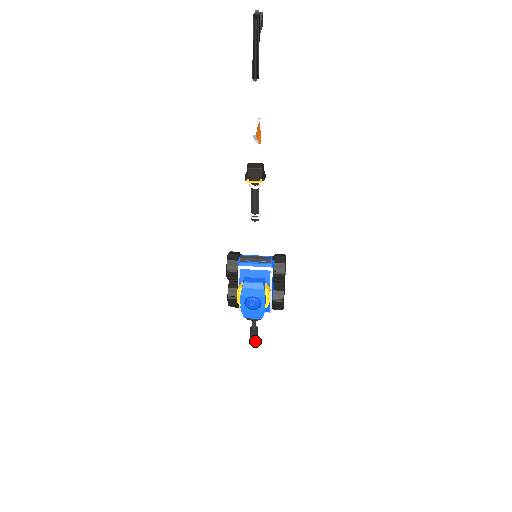
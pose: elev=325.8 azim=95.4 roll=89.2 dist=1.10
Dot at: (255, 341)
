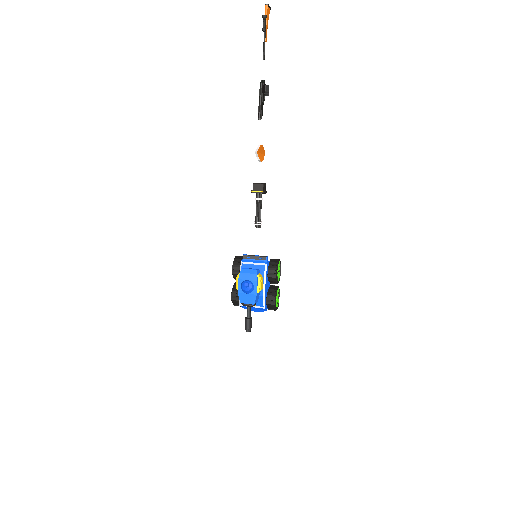
Dot at: (248, 330)
